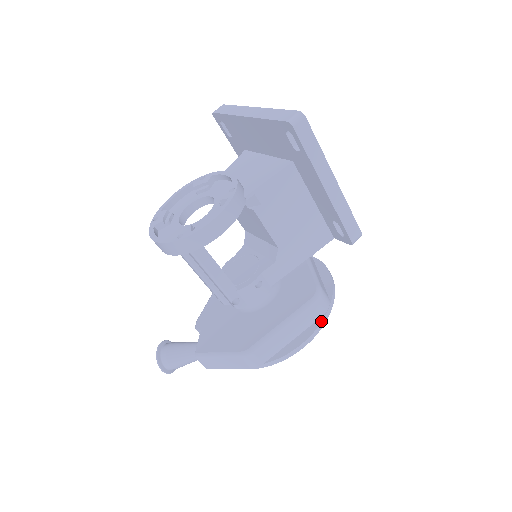
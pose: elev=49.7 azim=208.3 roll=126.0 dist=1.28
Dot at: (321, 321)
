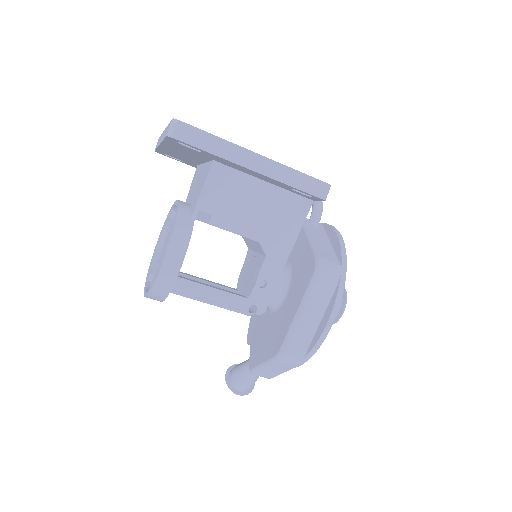
Dot at: (337, 291)
